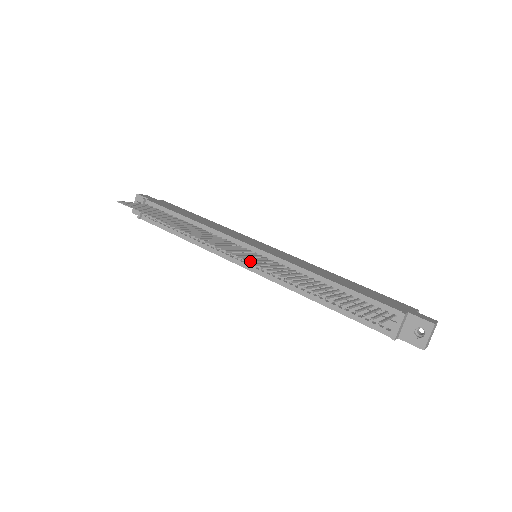
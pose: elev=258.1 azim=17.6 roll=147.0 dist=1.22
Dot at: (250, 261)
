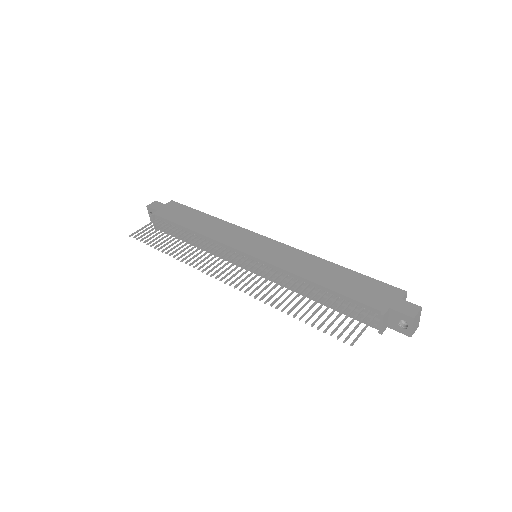
Dot at: (241, 288)
